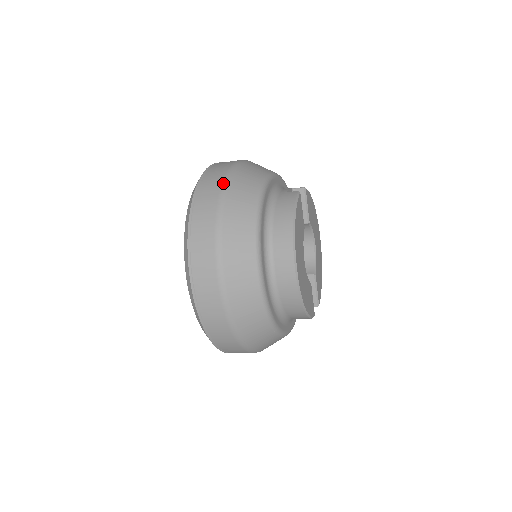
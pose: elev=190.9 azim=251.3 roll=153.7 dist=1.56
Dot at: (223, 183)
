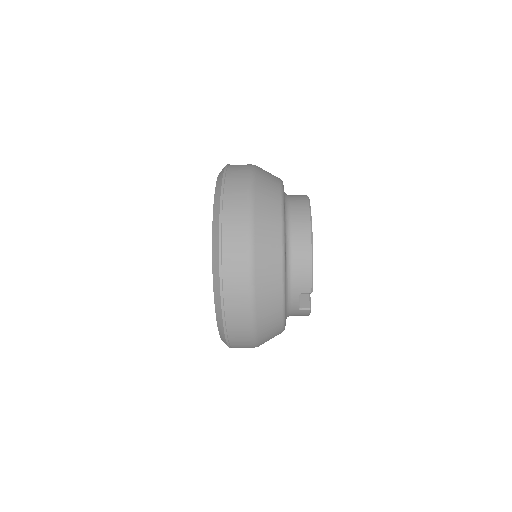
Dot at: occluded
